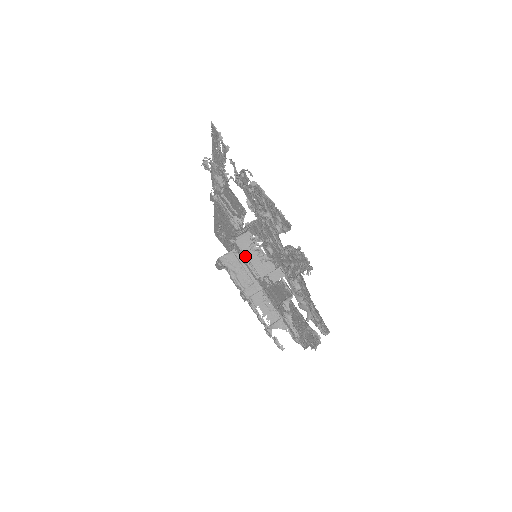
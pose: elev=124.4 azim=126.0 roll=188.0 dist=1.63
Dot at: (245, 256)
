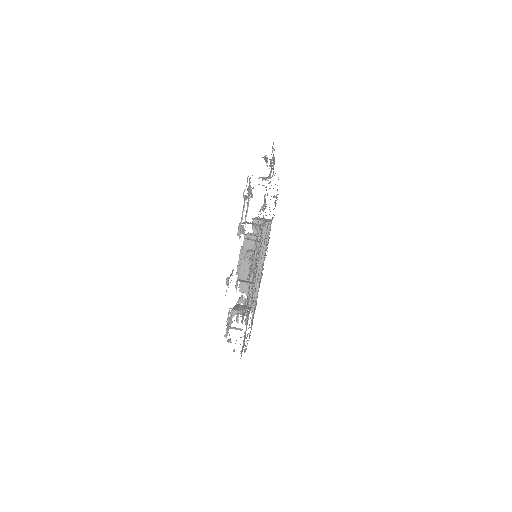
Dot at: (242, 252)
